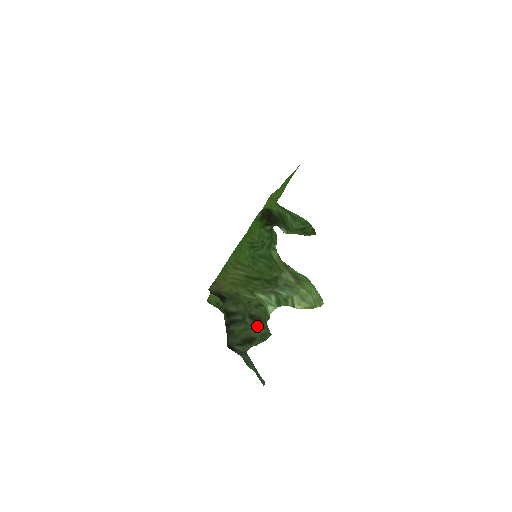
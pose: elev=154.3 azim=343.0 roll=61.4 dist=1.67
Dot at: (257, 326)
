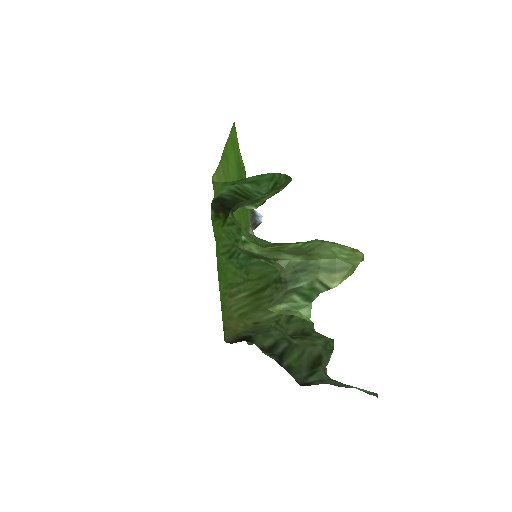
Dot at: (310, 341)
